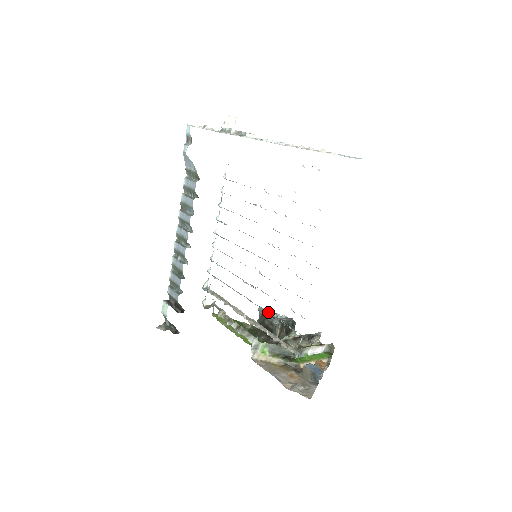
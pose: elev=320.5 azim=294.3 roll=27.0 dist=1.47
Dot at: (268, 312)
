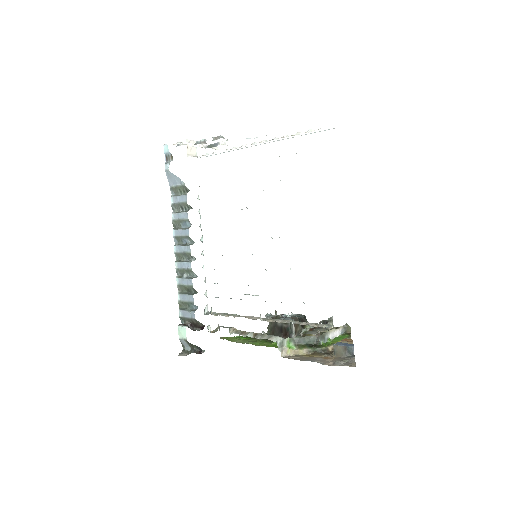
Dot at: (276, 315)
